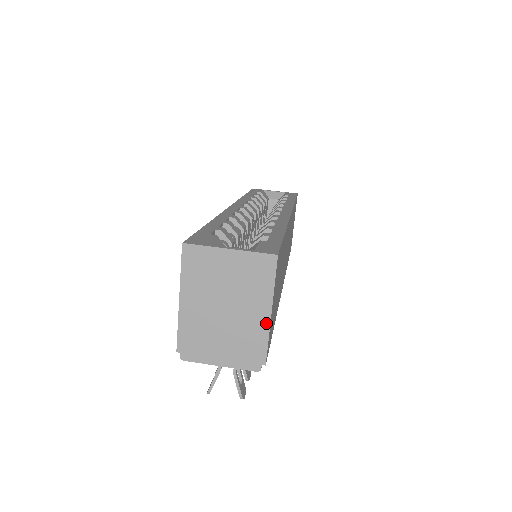
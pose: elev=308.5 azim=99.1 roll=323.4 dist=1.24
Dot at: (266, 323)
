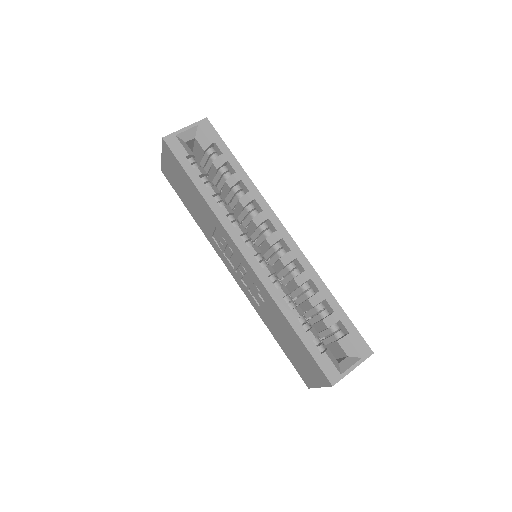
Dot at: occluded
